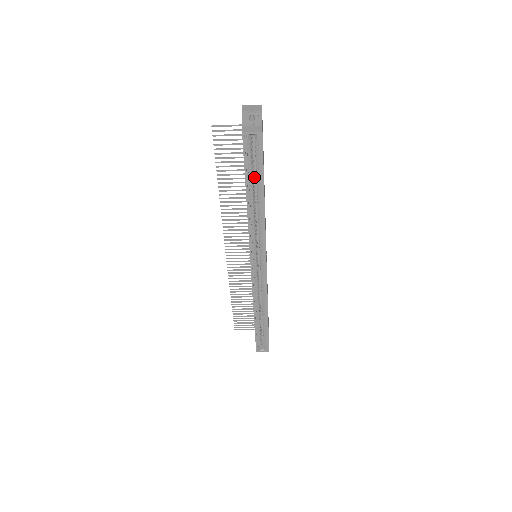
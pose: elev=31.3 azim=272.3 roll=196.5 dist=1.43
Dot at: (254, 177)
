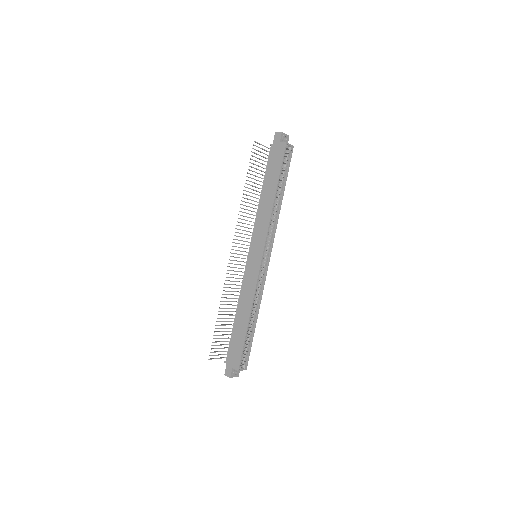
Dot at: occluded
